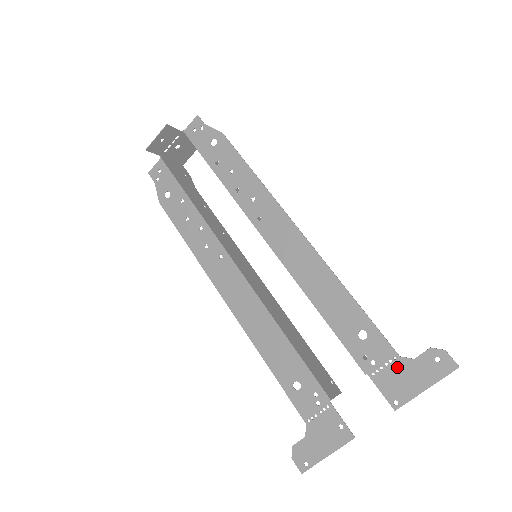
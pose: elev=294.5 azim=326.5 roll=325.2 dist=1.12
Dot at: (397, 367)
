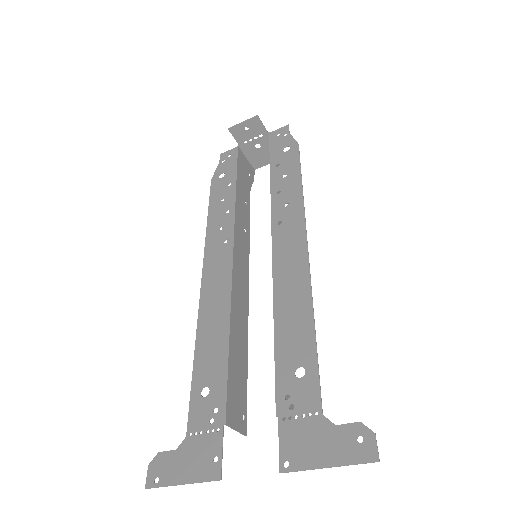
Dot at: (312, 424)
